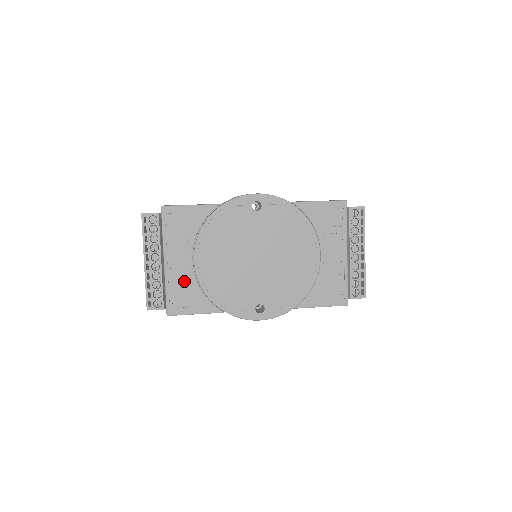
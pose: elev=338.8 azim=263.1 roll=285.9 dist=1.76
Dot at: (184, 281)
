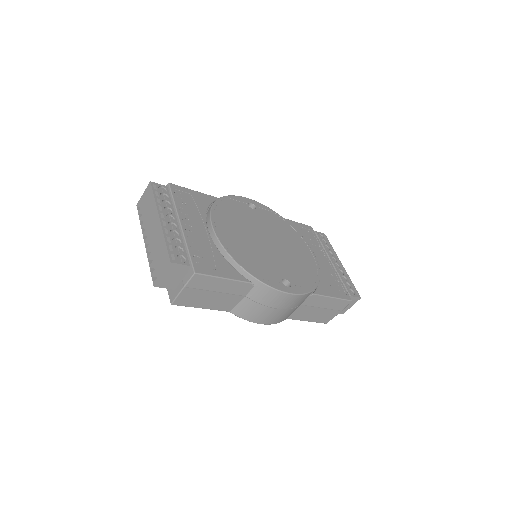
Dot at: (205, 246)
